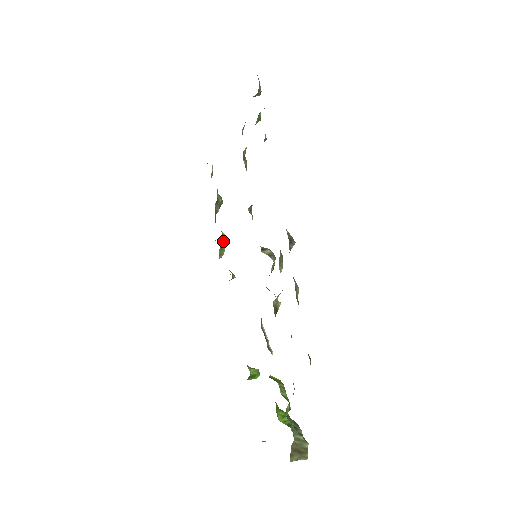
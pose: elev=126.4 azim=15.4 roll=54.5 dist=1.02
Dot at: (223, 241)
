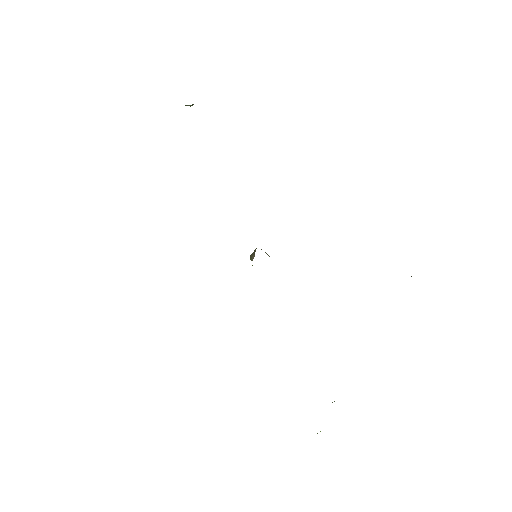
Dot at: occluded
